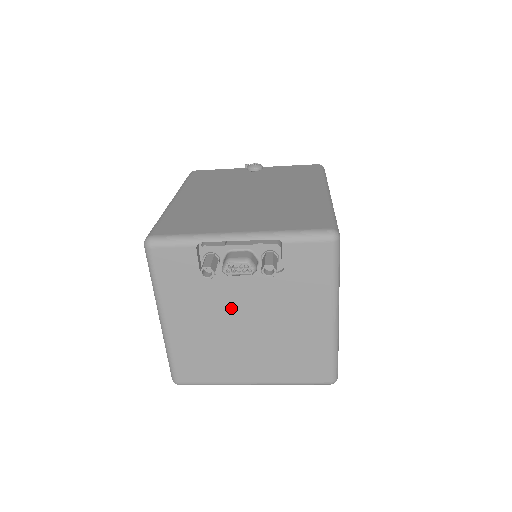
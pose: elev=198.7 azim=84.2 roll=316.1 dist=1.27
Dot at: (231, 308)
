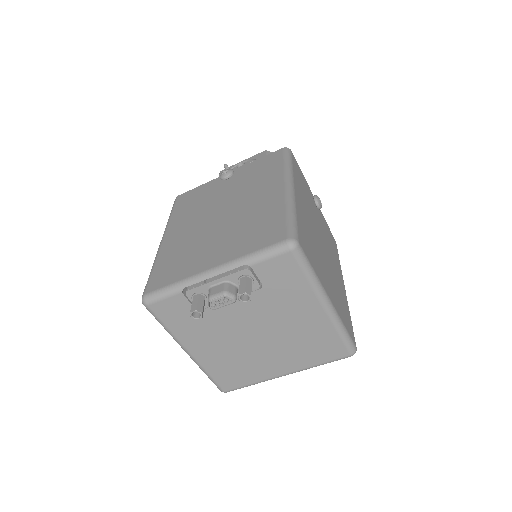
Dot at: (236, 327)
